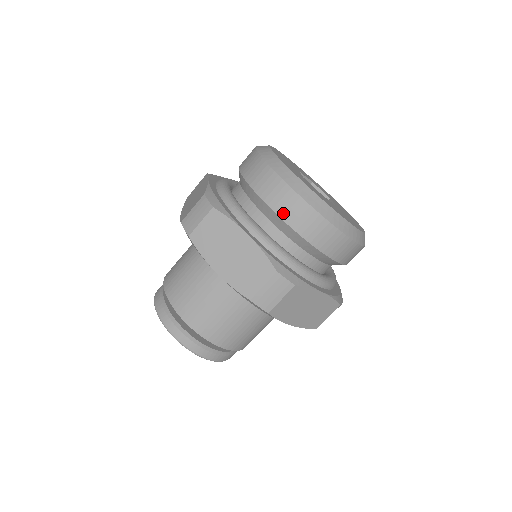
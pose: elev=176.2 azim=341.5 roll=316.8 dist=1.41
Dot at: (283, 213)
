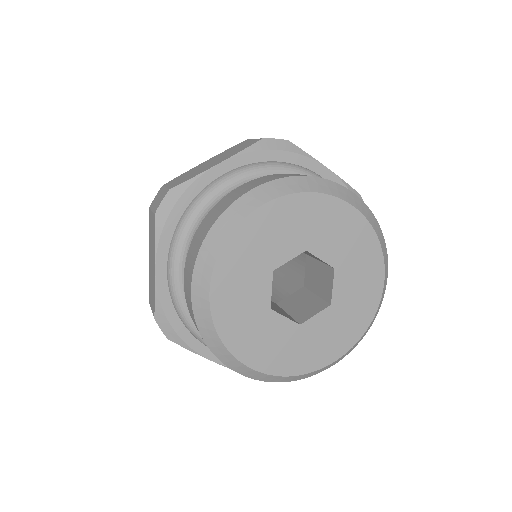
Dot at: (185, 290)
